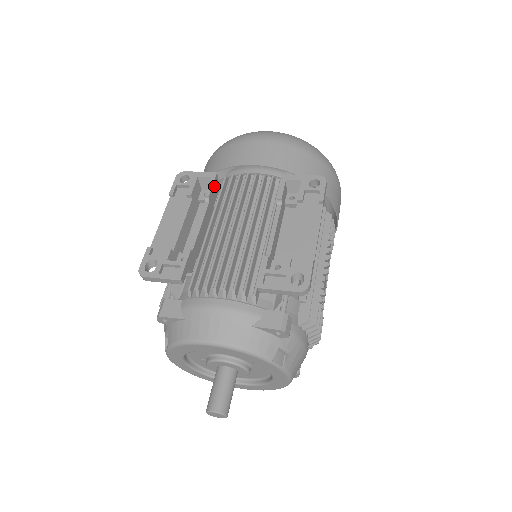
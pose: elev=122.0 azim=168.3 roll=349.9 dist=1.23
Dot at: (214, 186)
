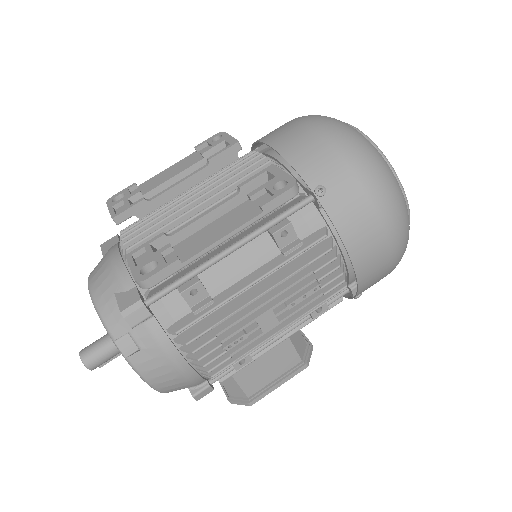
Dot at: (227, 154)
